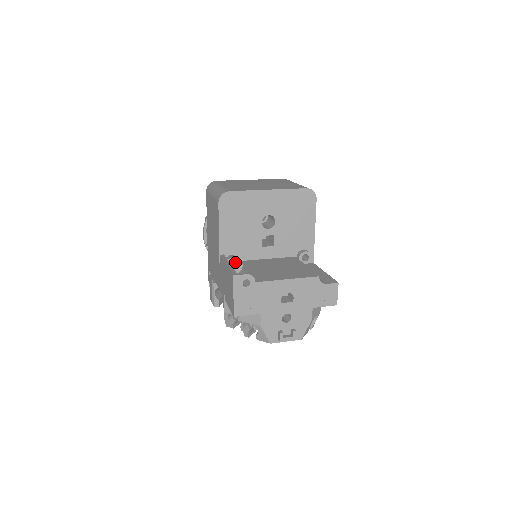
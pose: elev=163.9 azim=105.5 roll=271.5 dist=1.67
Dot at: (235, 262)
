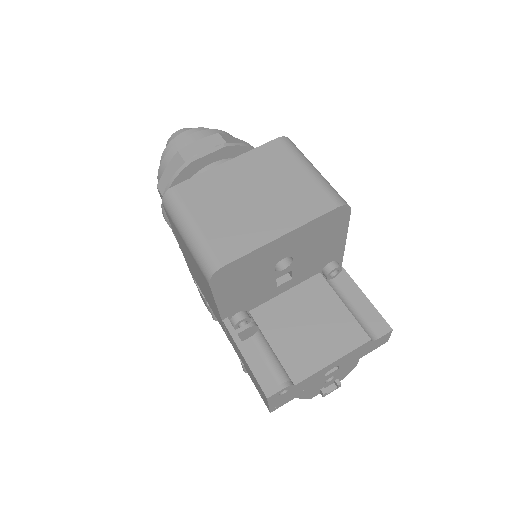
Dot at: (248, 330)
